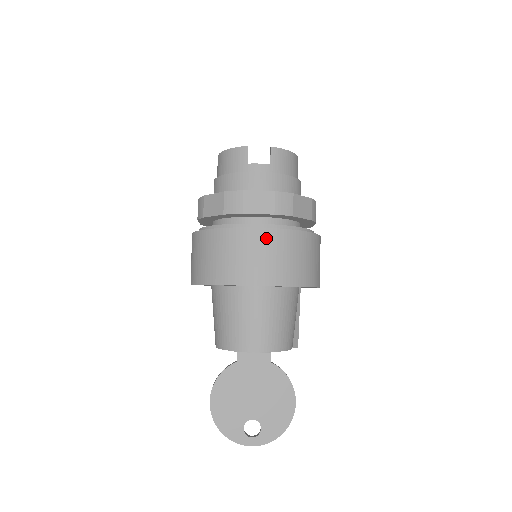
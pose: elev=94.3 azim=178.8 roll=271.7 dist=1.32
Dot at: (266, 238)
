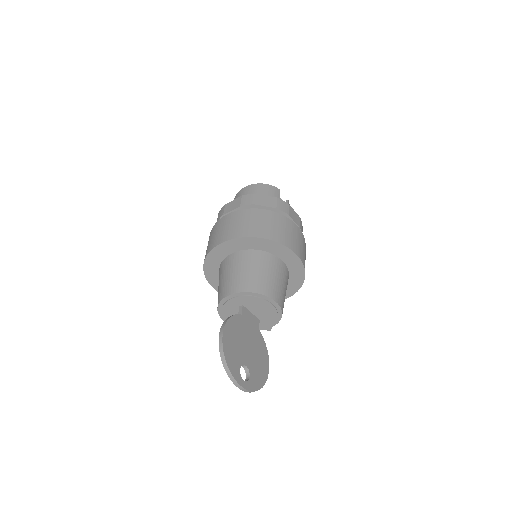
Dot at: (301, 235)
